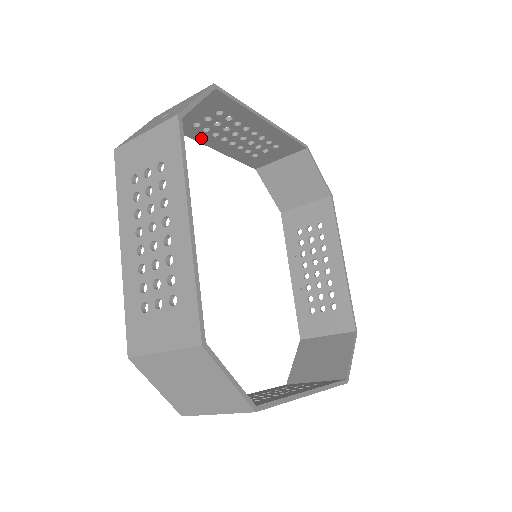
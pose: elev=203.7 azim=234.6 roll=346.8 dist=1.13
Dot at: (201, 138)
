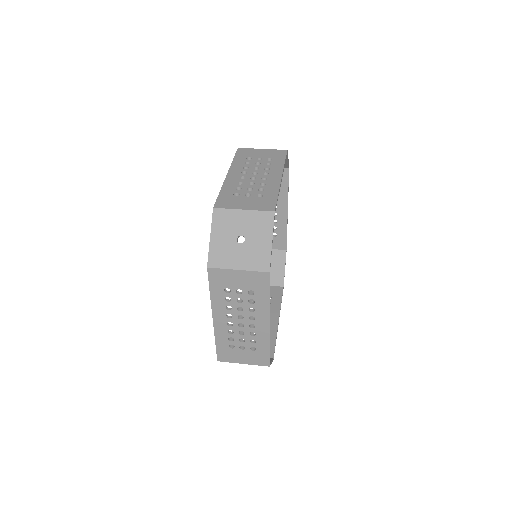
Dot at: occluded
